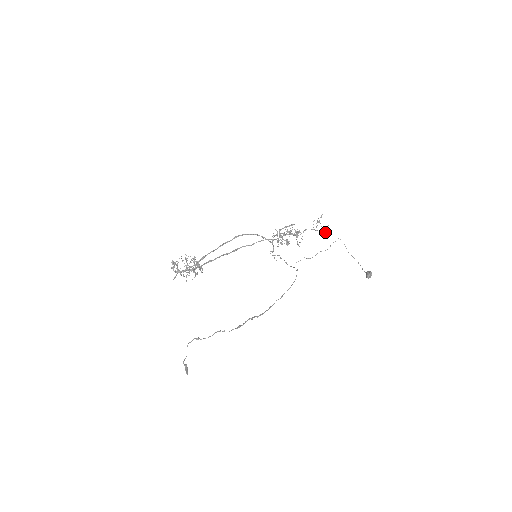
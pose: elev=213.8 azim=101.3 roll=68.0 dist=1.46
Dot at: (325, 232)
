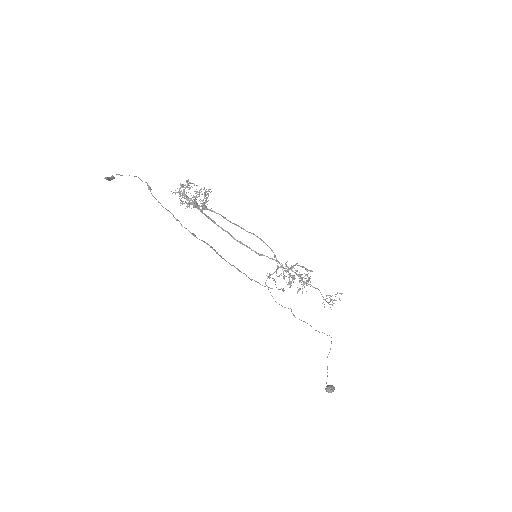
Dot at: occluded
